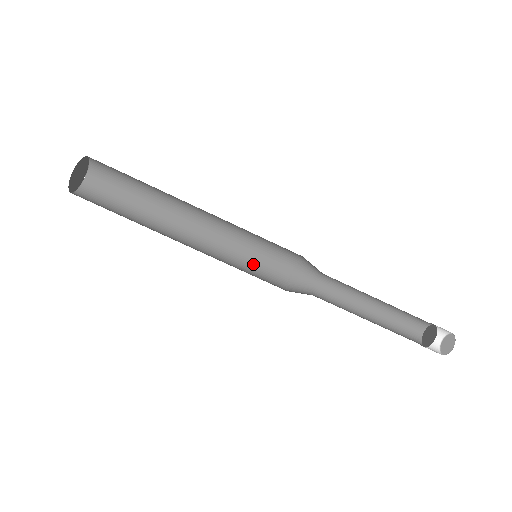
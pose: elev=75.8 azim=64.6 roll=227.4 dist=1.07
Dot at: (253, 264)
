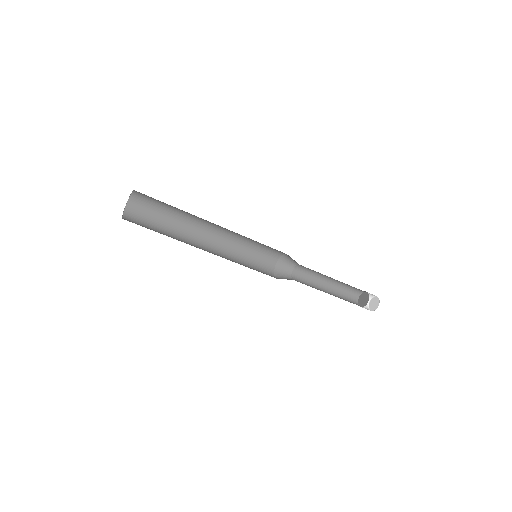
Dot at: (259, 245)
